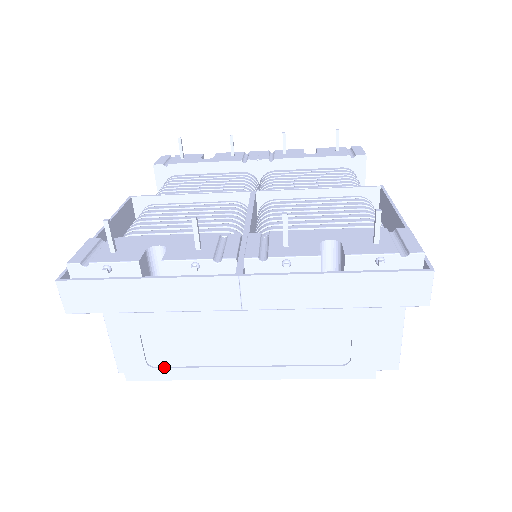
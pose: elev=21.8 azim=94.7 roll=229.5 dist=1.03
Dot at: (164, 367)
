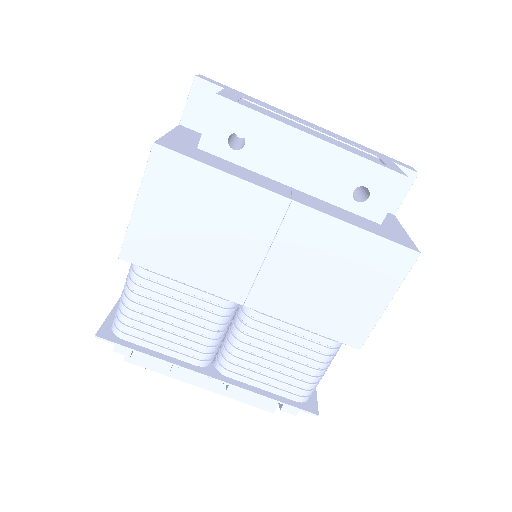
Dot at: (250, 107)
